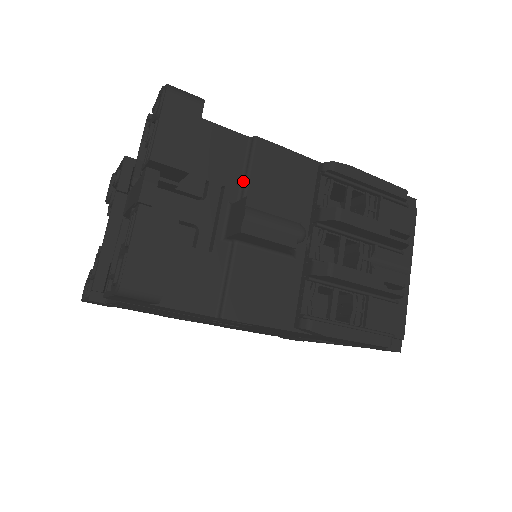
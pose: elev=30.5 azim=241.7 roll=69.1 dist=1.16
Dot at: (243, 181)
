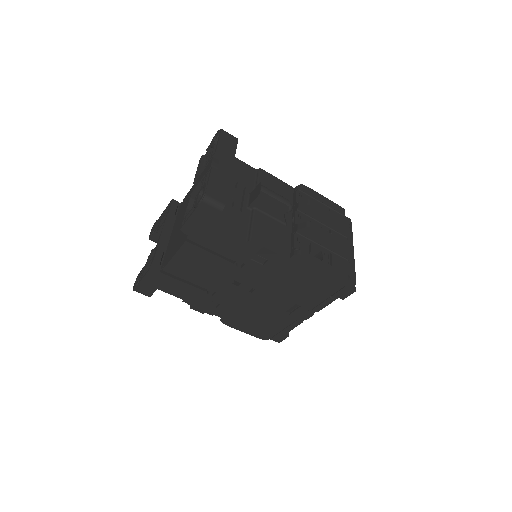
Dot at: (255, 186)
